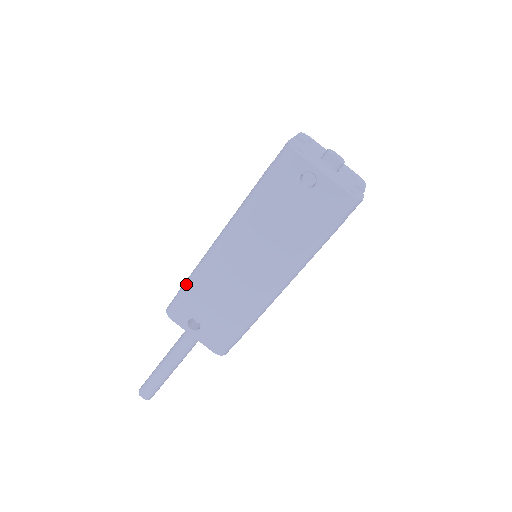
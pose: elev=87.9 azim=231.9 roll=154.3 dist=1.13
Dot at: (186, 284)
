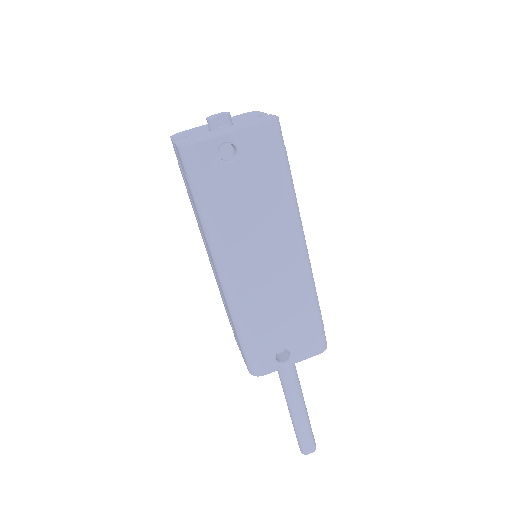
Dot at: (241, 339)
